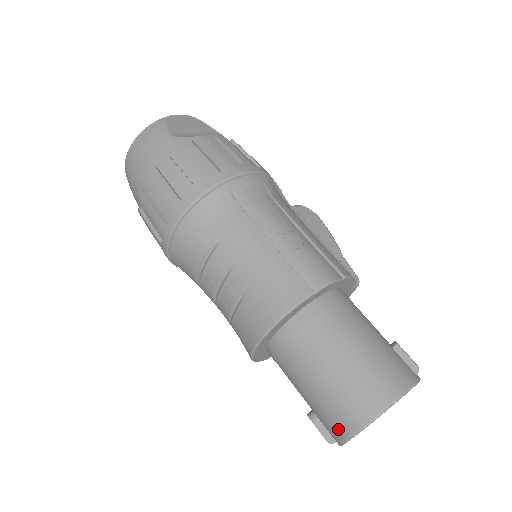
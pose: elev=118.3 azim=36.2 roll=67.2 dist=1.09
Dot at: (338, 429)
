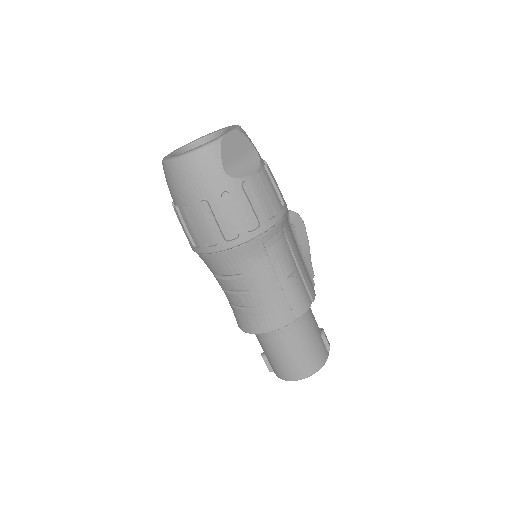
Dot at: (280, 374)
